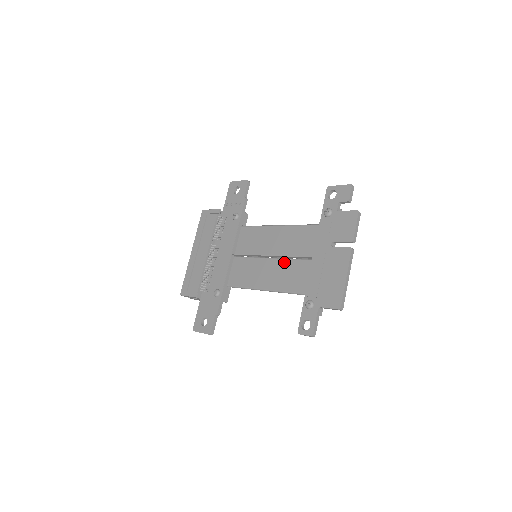
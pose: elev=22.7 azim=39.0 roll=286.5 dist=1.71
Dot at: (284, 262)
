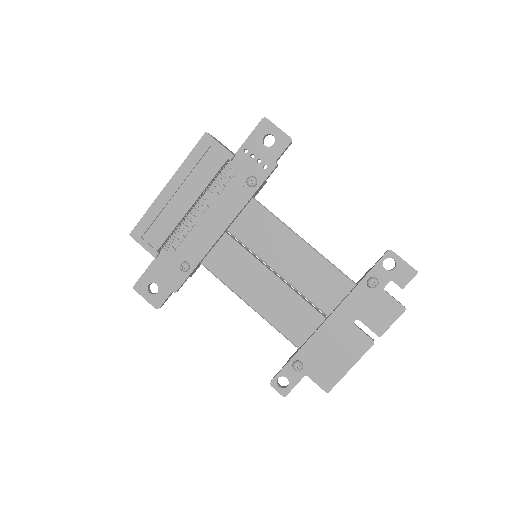
Dot at: (289, 293)
